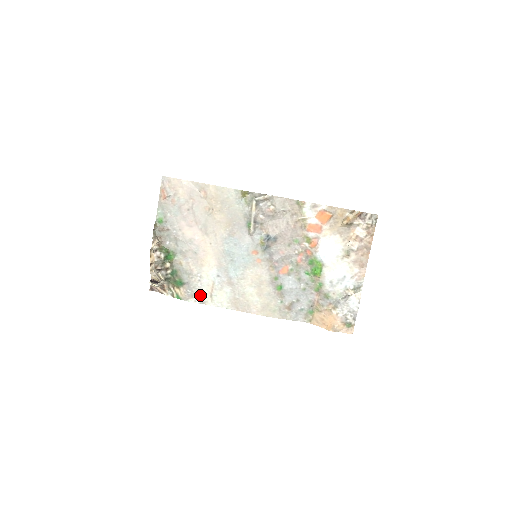
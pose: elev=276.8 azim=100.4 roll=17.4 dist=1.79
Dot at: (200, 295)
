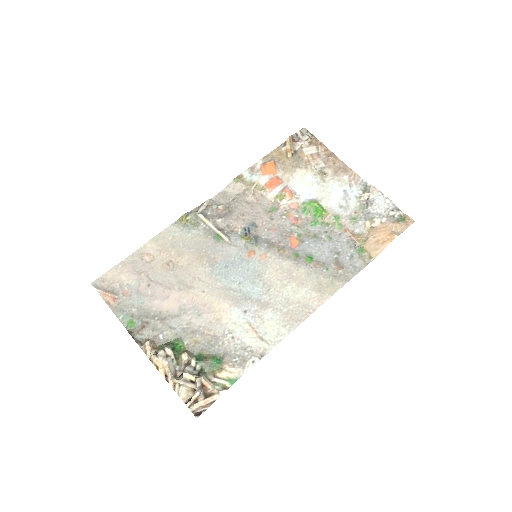
Dot at: (250, 351)
